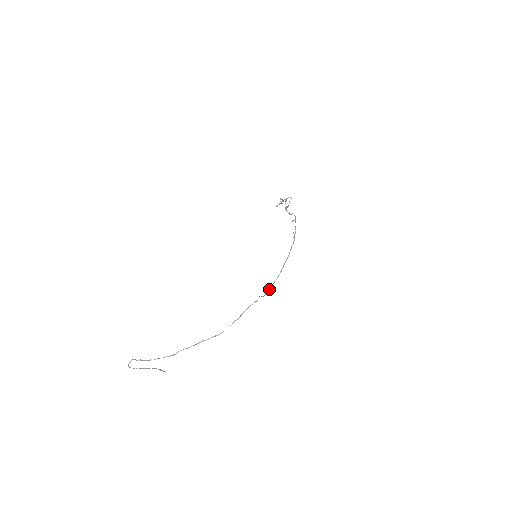
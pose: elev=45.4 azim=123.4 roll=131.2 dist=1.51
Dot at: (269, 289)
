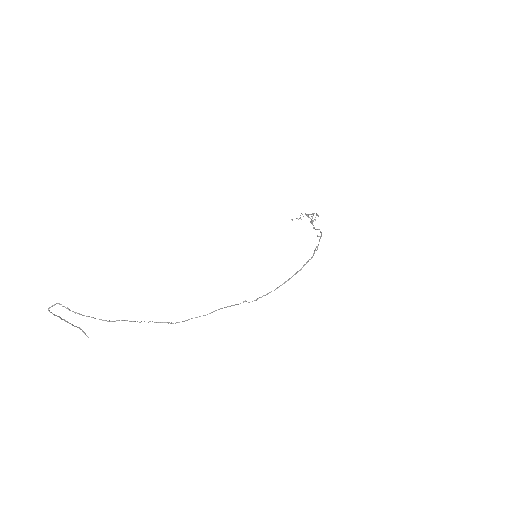
Dot at: (261, 297)
